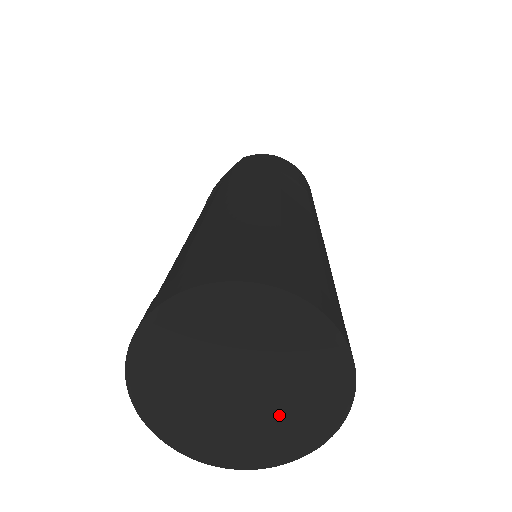
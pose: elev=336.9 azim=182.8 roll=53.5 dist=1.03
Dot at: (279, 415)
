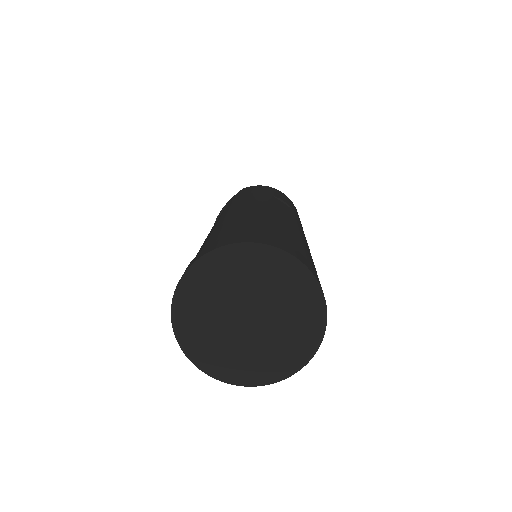
Dot at: (277, 338)
